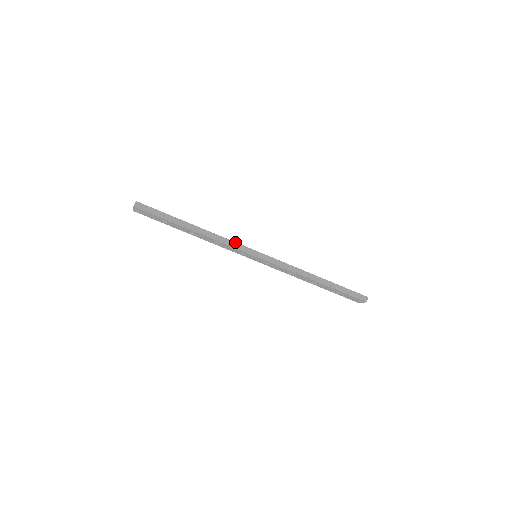
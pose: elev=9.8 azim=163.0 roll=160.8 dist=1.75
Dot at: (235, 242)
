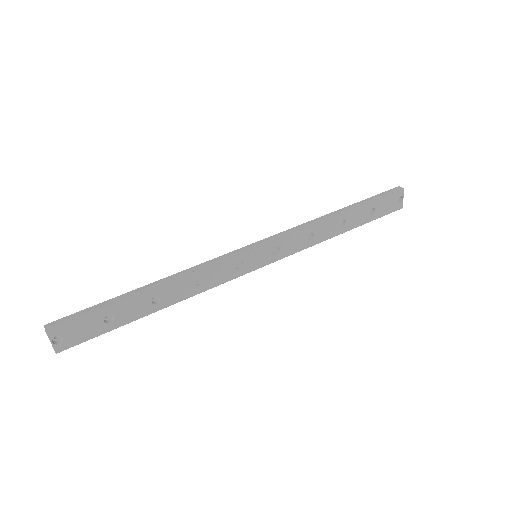
Dot at: (216, 258)
